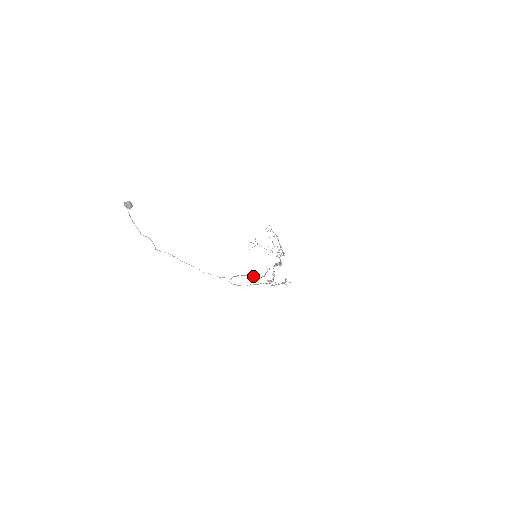
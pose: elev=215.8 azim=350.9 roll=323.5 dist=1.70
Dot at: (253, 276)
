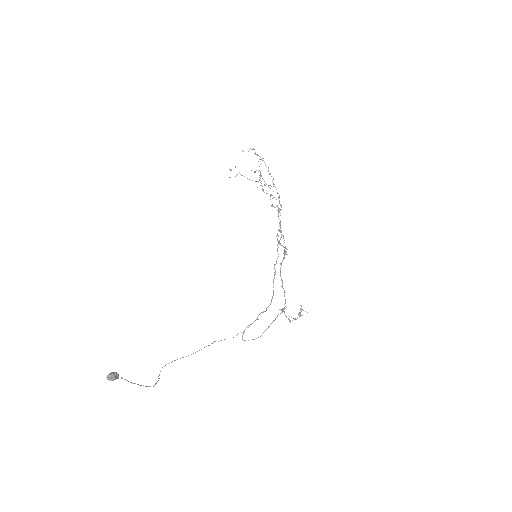
Dot at: (264, 311)
